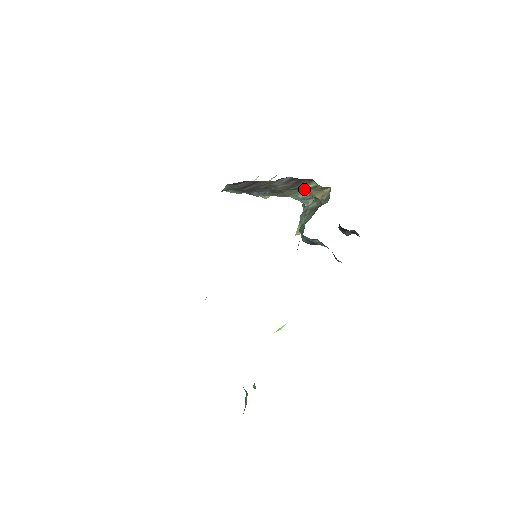
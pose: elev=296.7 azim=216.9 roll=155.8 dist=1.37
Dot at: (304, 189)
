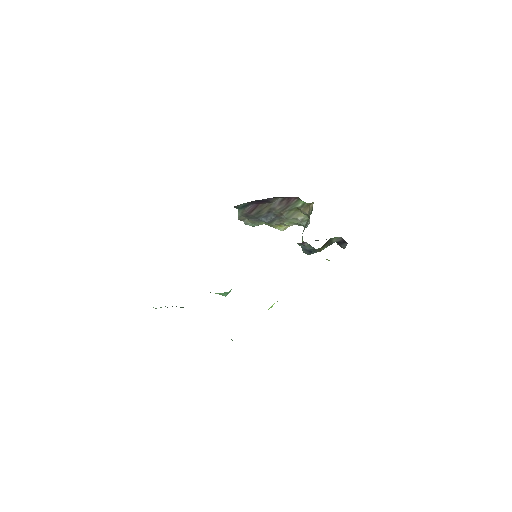
Dot at: (298, 210)
